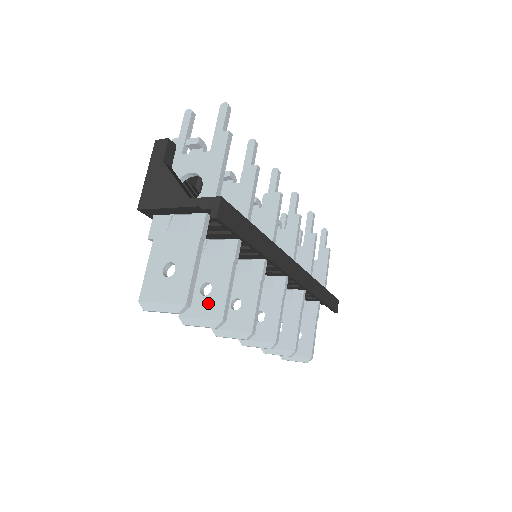
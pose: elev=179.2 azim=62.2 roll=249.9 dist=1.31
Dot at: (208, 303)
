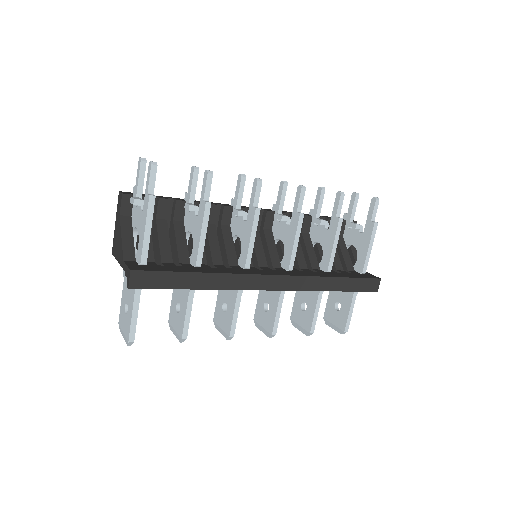
Dot at: (178, 320)
